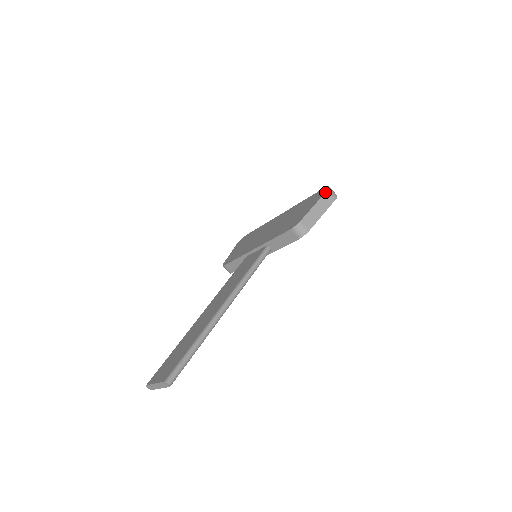
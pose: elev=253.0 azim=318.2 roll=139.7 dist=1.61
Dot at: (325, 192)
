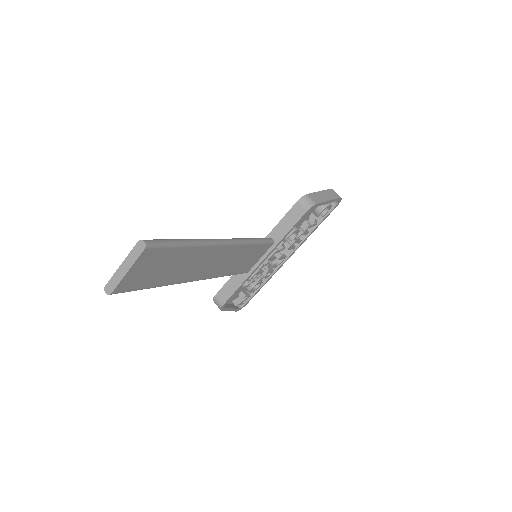
Dot at: (329, 189)
